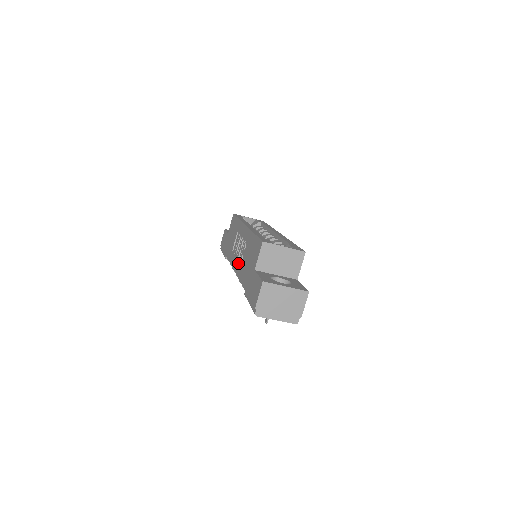
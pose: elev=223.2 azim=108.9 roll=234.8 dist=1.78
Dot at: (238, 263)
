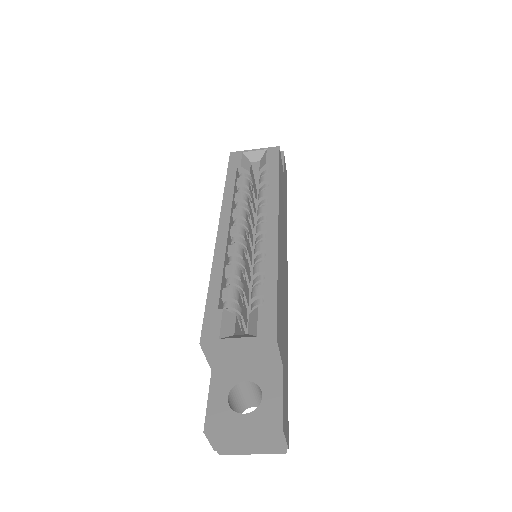
Dot at: occluded
